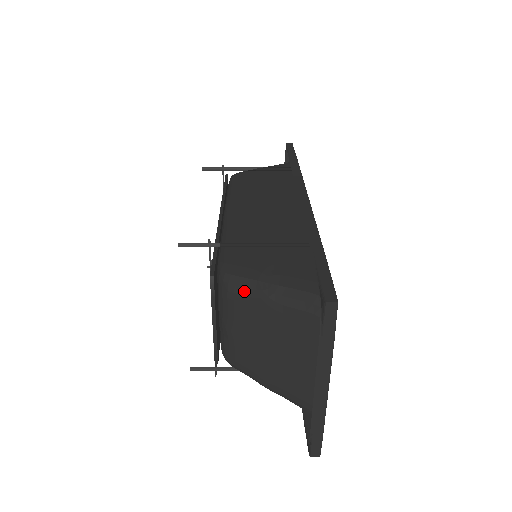
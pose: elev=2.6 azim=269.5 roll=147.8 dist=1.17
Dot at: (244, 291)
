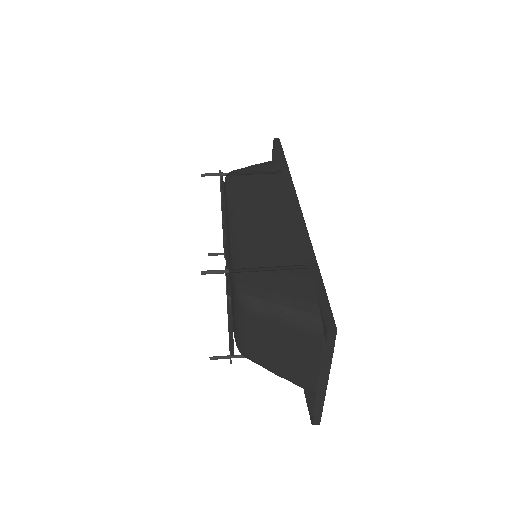
Dot at: (258, 309)
